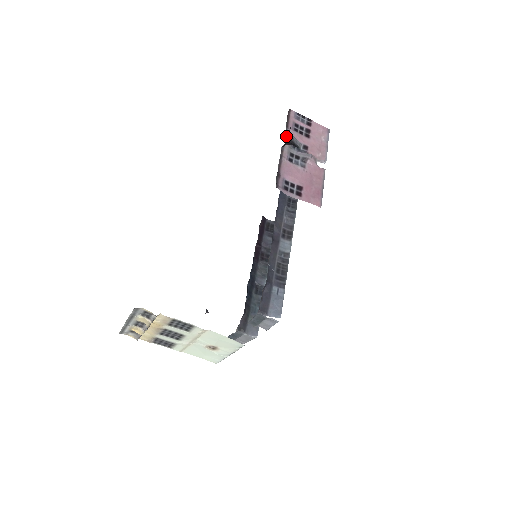
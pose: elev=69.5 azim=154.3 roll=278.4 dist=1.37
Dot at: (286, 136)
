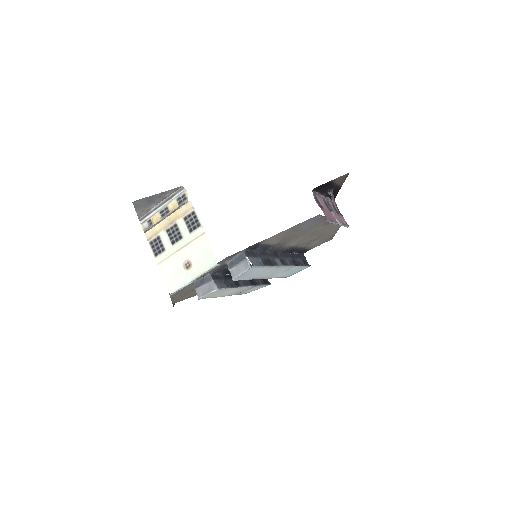
Dot at: (327, 198)
